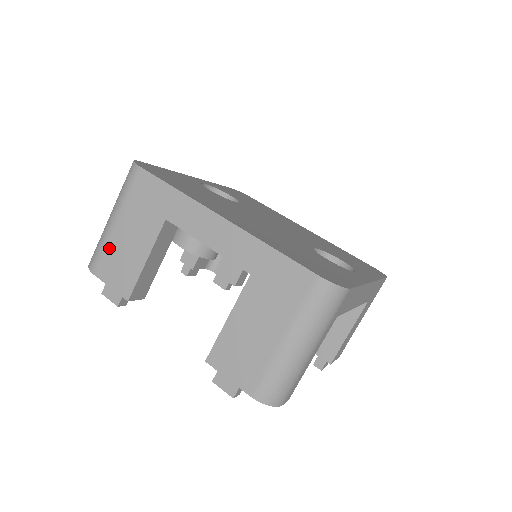
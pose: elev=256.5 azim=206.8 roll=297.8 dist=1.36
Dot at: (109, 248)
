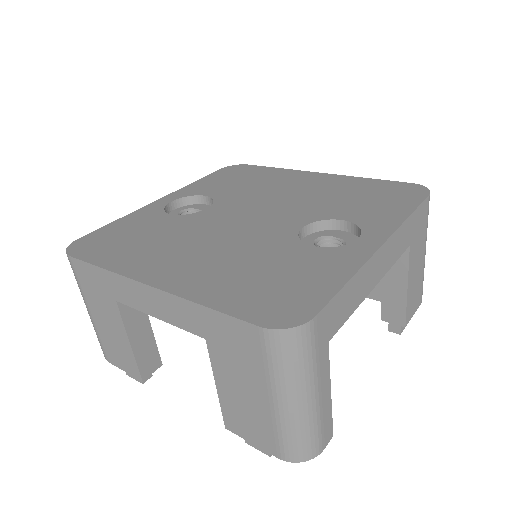
Dot at: (102, 337)
